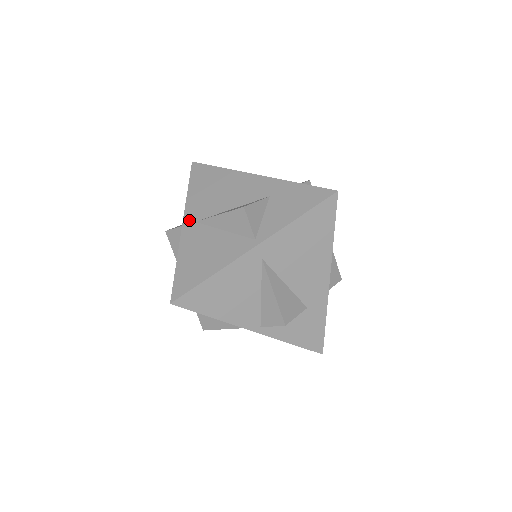
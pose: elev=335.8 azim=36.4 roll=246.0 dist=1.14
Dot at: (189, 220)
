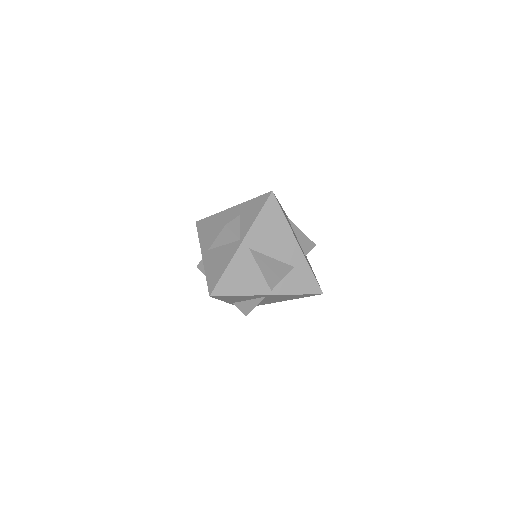
Dot at: (204, 251)
